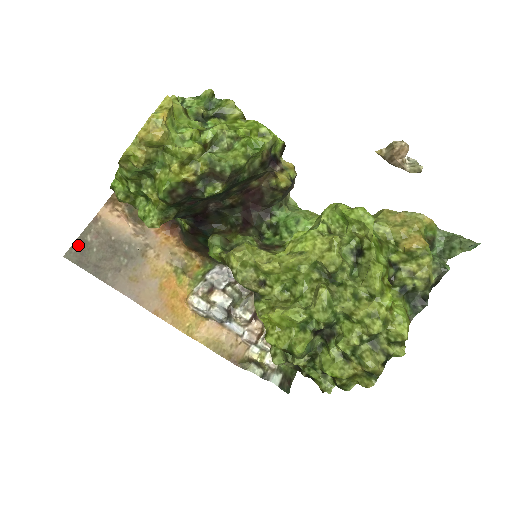
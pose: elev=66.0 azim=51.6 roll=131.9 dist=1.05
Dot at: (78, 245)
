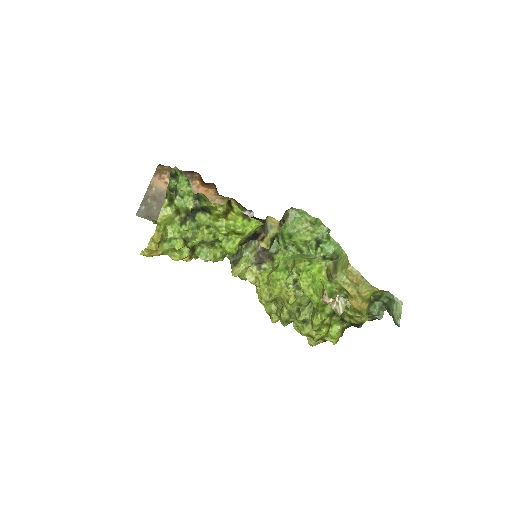
Dot at: (143, 206)
